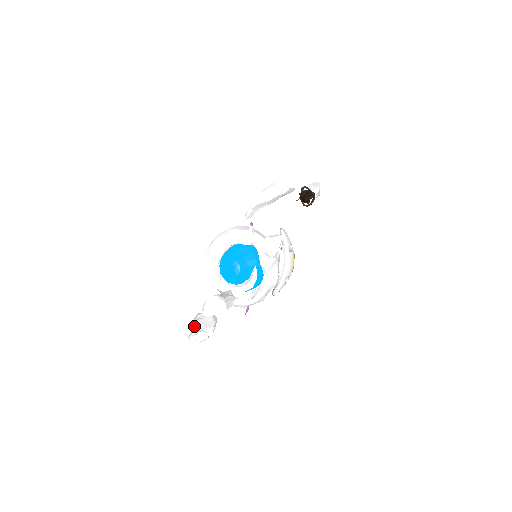
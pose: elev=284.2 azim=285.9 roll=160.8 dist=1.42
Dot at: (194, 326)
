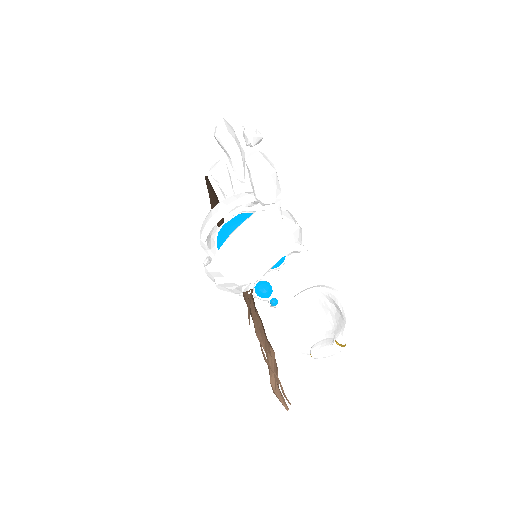
Dot at: (248, 157)
